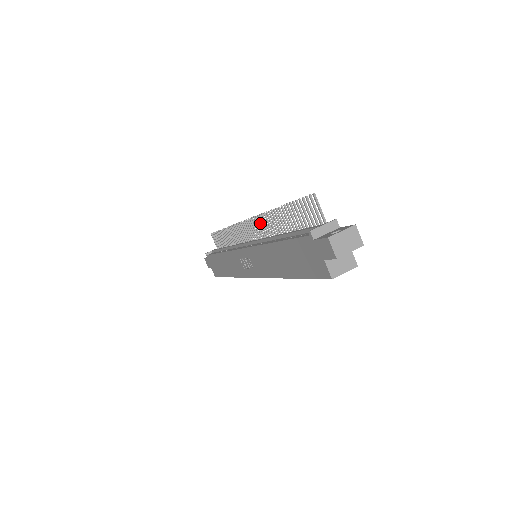
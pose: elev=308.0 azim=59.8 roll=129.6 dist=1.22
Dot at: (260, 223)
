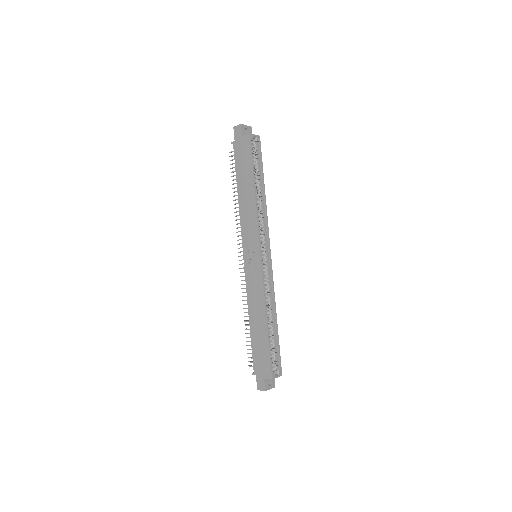
Dot at: occluded
